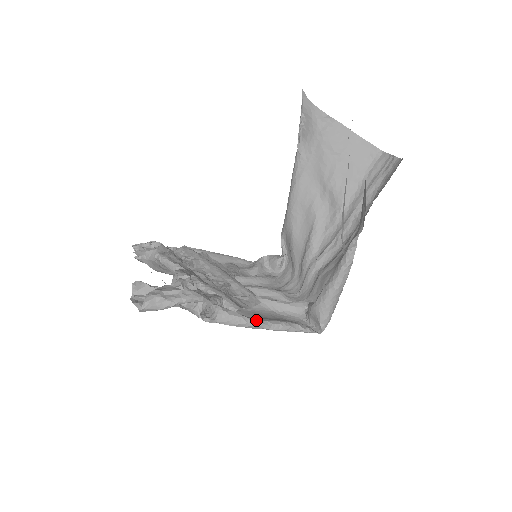
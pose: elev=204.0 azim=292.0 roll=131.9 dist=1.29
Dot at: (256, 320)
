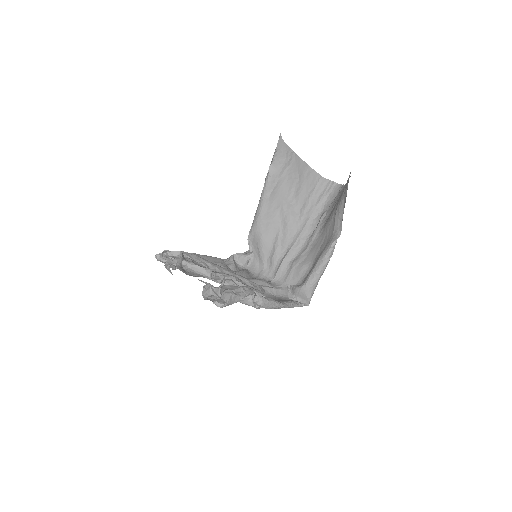
Dot at: (281, 302)
